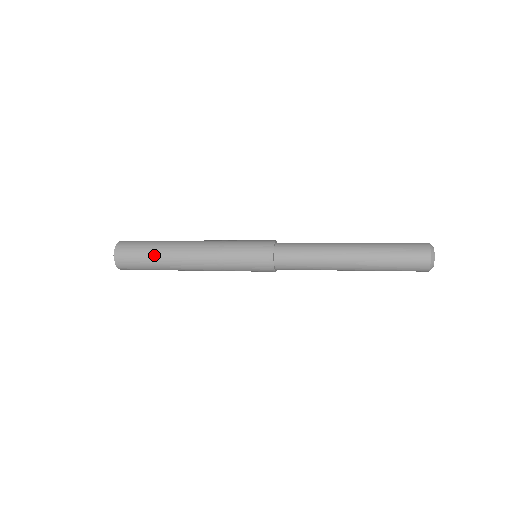
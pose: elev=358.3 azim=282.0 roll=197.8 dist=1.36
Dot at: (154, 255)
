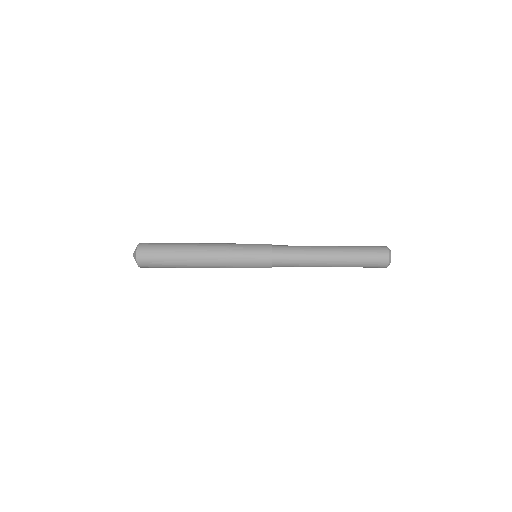
Dot at: (173, 249)
